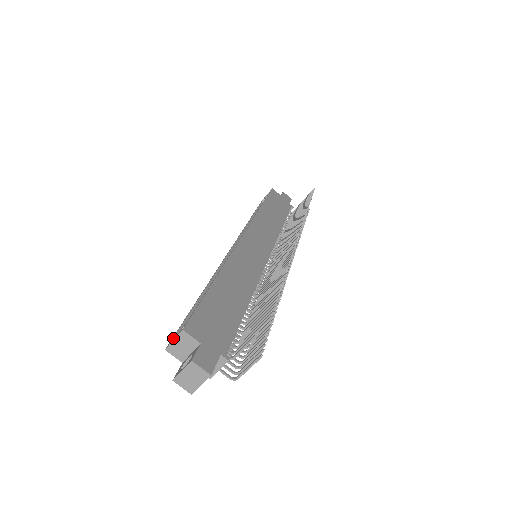
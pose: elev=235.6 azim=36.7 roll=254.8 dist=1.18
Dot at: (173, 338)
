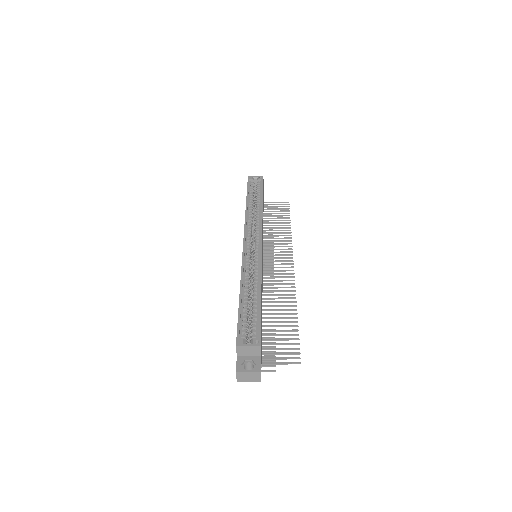
Dot at: (243, 341)
